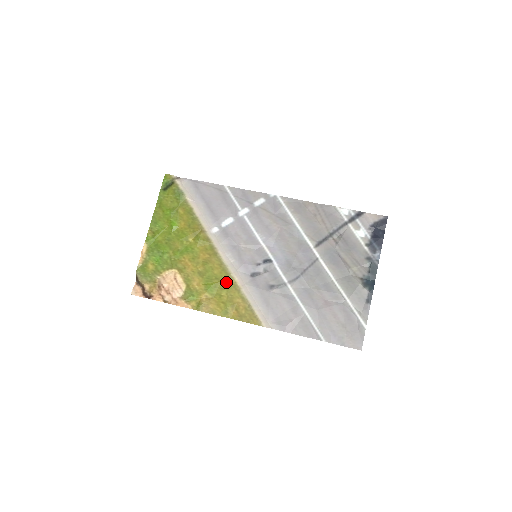
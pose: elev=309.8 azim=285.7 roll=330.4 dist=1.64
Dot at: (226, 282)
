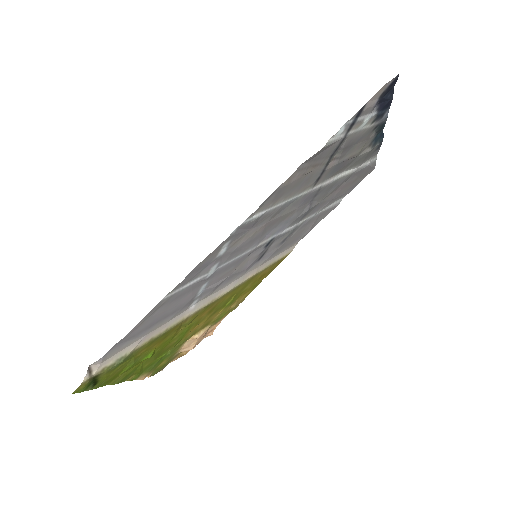
Dot at: (242, 287)
